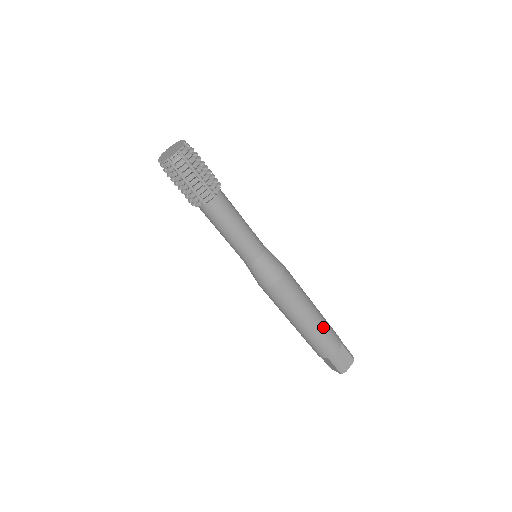
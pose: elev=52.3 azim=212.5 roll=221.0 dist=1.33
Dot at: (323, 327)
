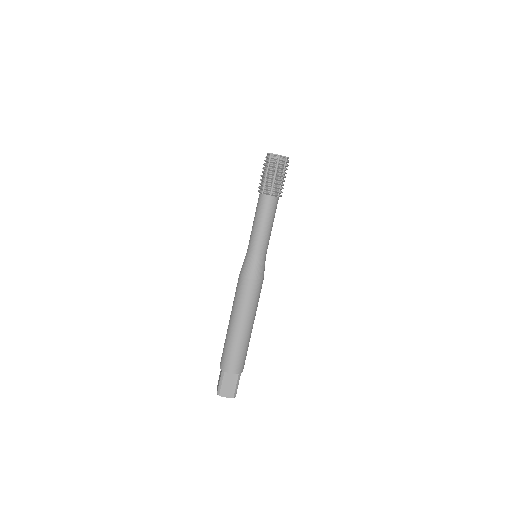
Dot at: (241, 344)
